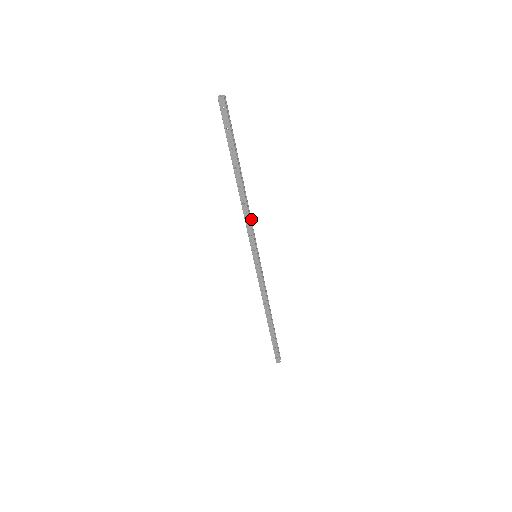
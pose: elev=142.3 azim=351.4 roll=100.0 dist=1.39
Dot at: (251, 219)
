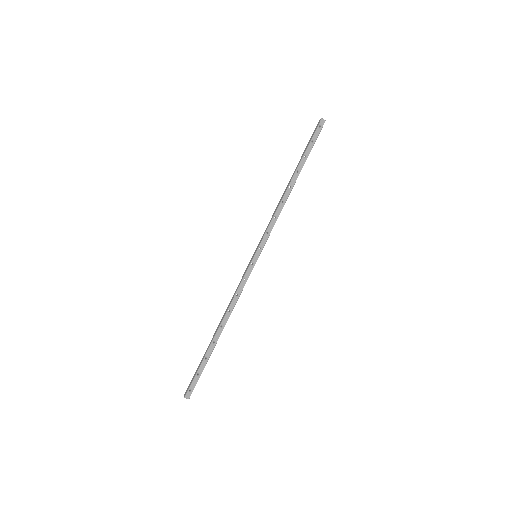
Dot at: (275, 220)
